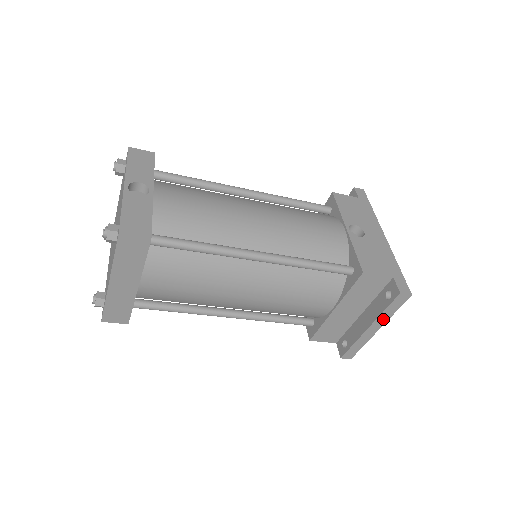
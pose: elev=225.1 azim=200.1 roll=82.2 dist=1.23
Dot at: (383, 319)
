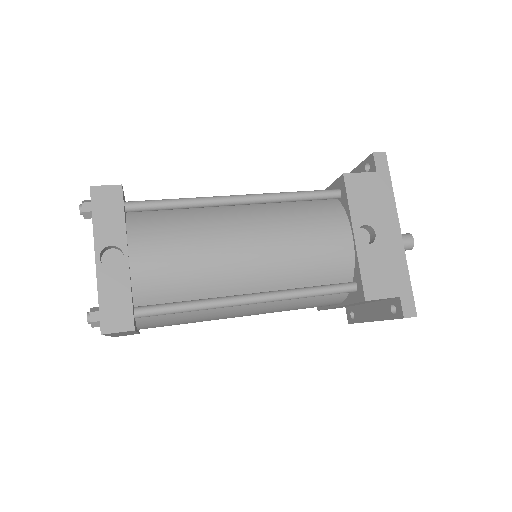
Dot at: occluded
